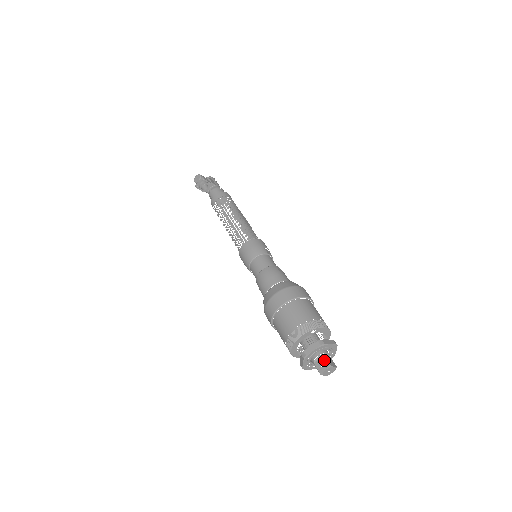
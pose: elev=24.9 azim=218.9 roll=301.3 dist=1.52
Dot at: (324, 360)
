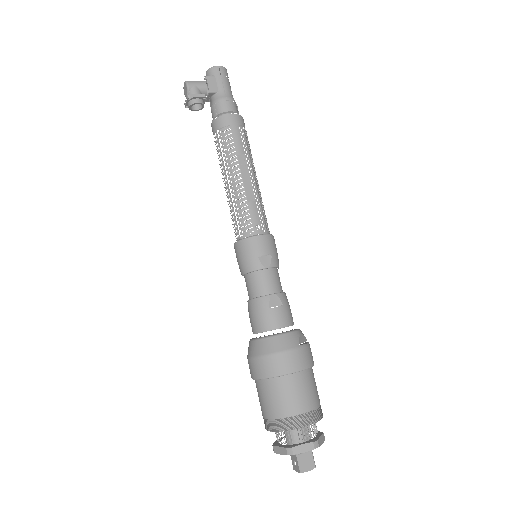
Dot at: (296, 462)
